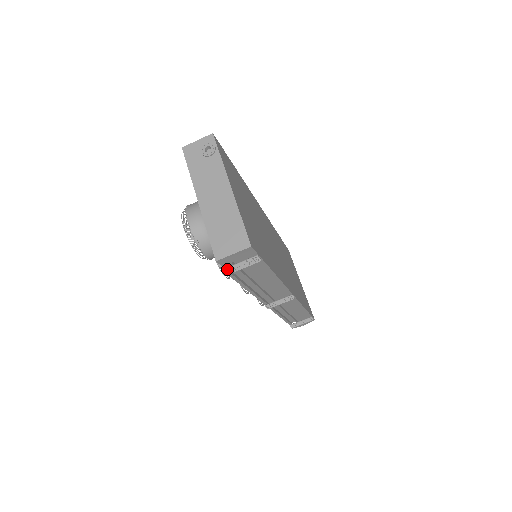
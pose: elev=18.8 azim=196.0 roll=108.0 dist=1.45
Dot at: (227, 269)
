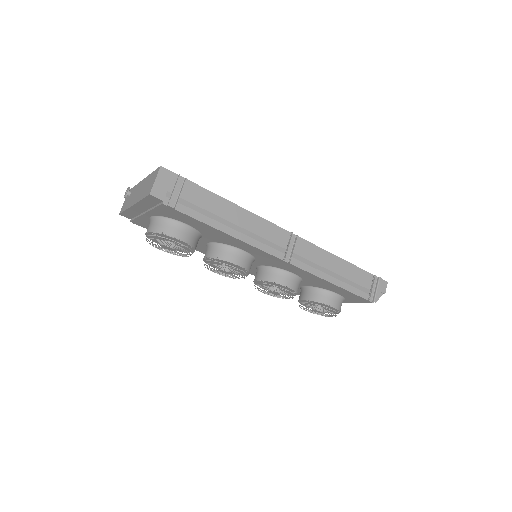
Dot at: (172, 204)
